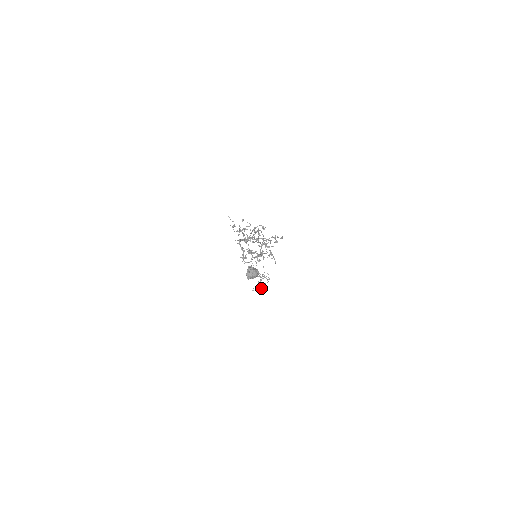
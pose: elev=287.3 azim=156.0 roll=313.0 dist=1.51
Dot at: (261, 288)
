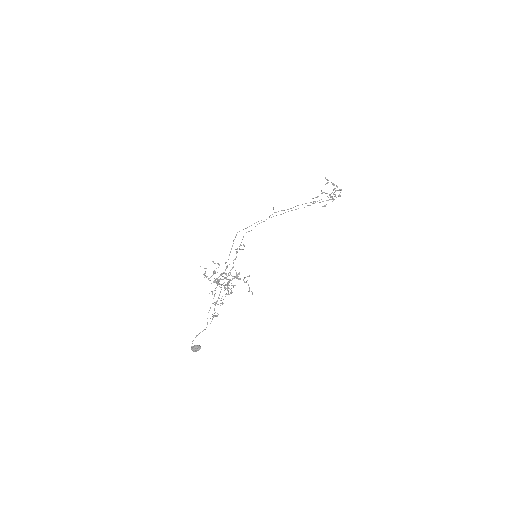
Dot at: occluded
